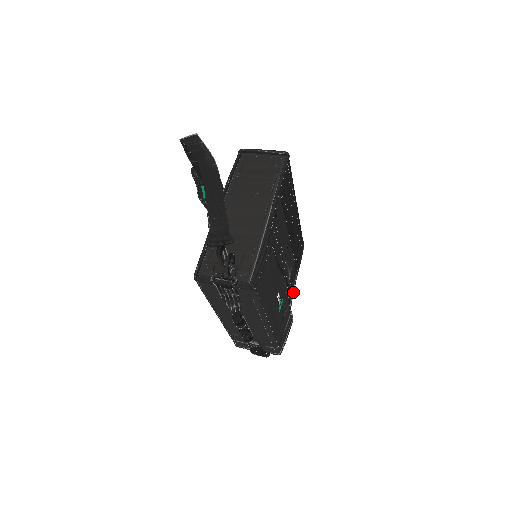
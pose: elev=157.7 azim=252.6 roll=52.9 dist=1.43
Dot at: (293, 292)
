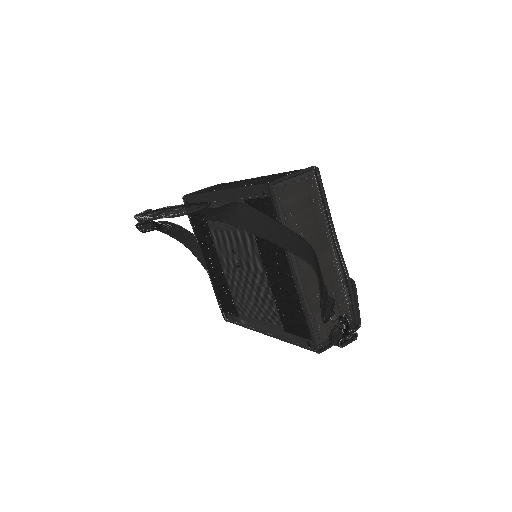
Dot at: occluded
